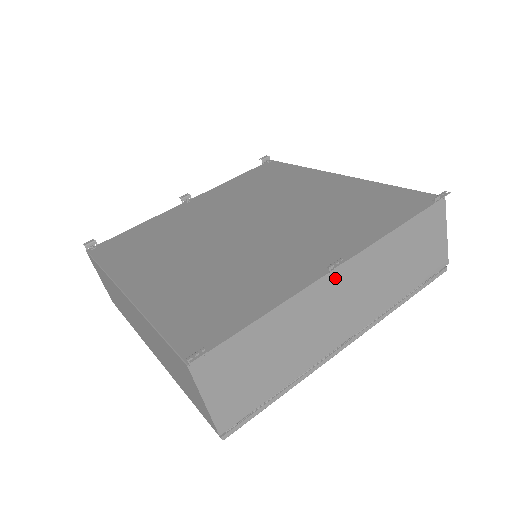
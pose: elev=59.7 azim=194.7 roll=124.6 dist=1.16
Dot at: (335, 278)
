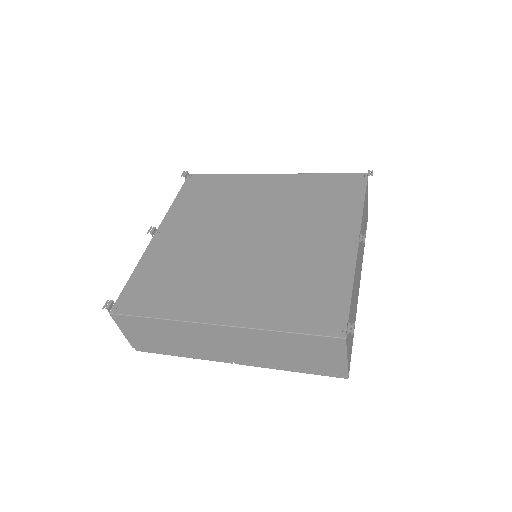
Dot at: (359, 248)
